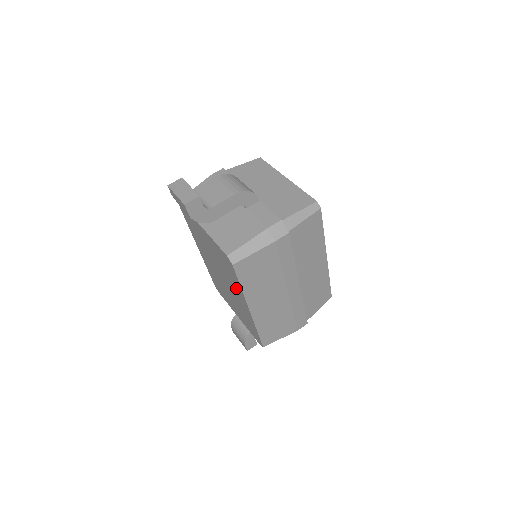
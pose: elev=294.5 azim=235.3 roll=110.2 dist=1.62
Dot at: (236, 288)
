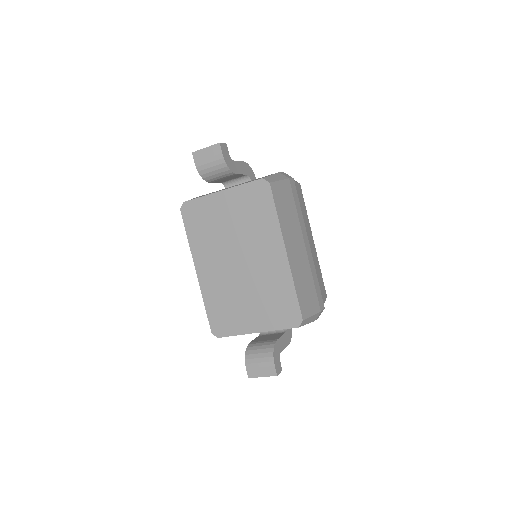
Dot at: (267, 235)
